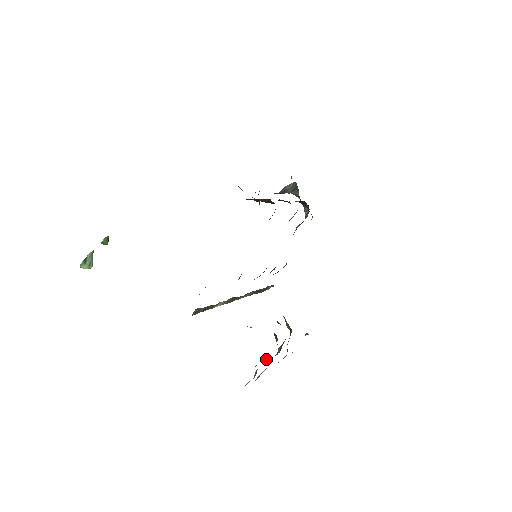
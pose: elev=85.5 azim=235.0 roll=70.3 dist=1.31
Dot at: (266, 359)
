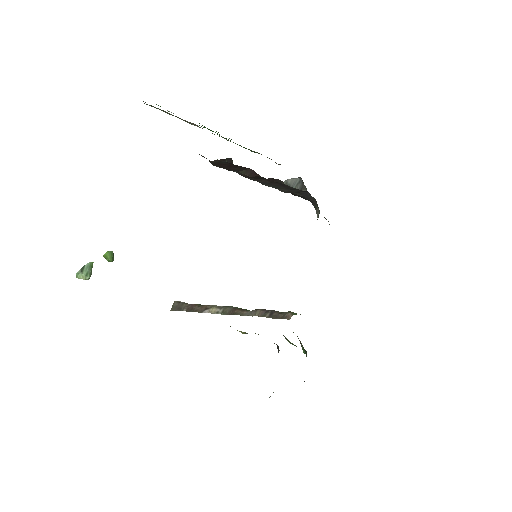
Dot at: occluded
